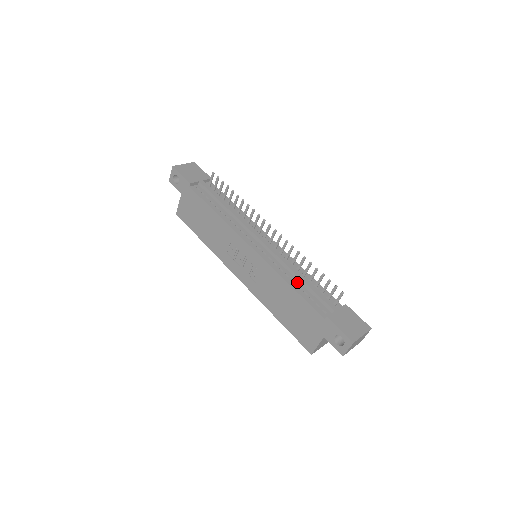
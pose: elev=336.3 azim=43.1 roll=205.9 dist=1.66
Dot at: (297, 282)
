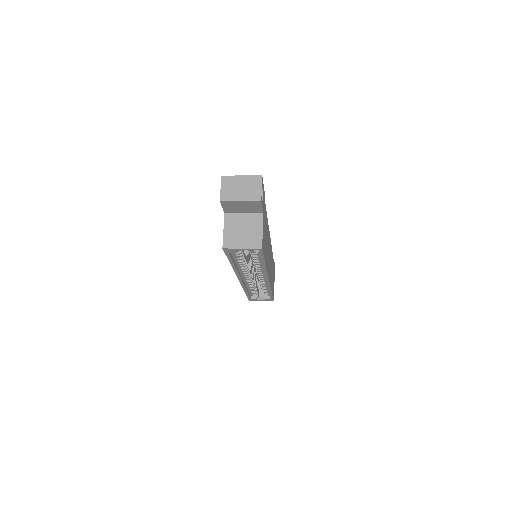
Dot at: occluded
